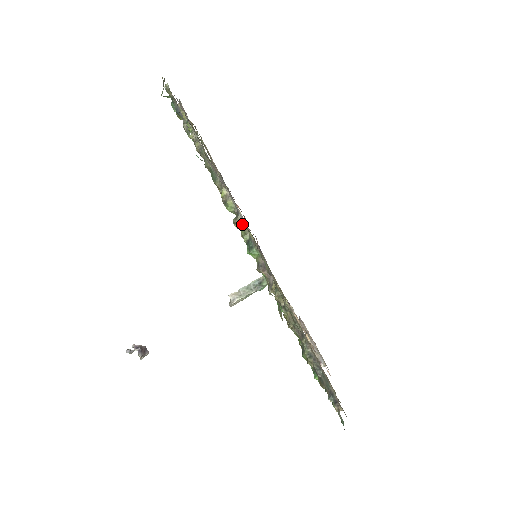
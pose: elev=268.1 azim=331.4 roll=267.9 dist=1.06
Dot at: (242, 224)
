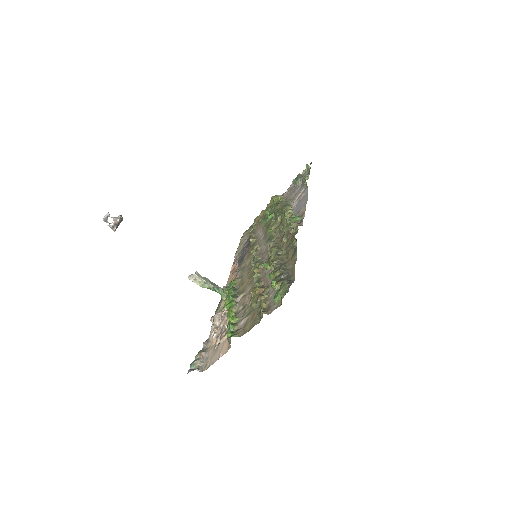
Dot at: occluded
